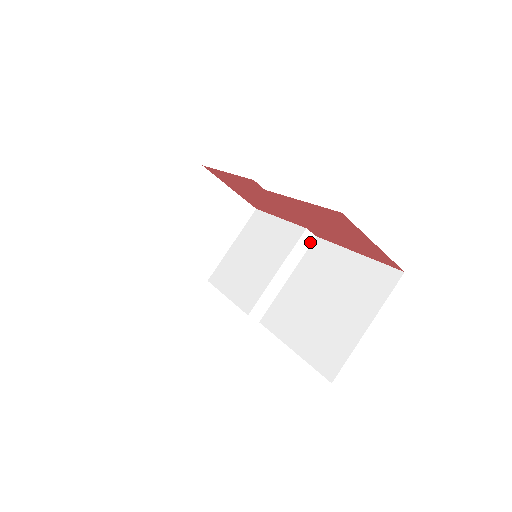
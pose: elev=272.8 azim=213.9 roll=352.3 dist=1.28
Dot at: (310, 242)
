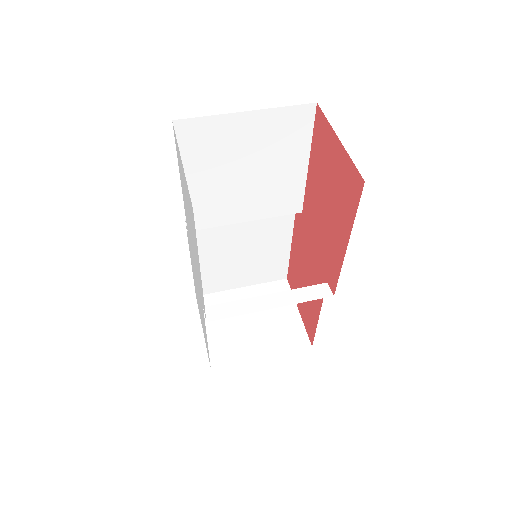
Dot at: (323, 296)
